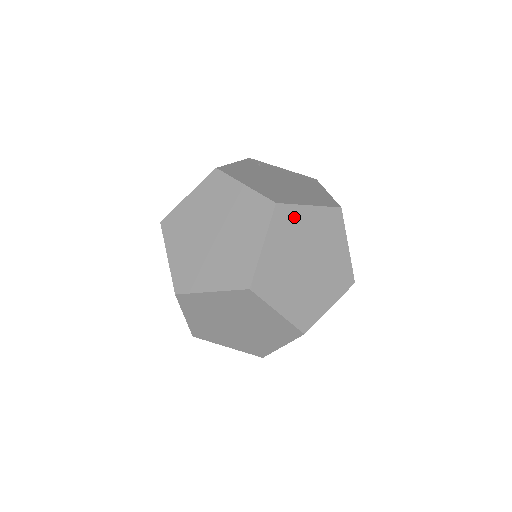
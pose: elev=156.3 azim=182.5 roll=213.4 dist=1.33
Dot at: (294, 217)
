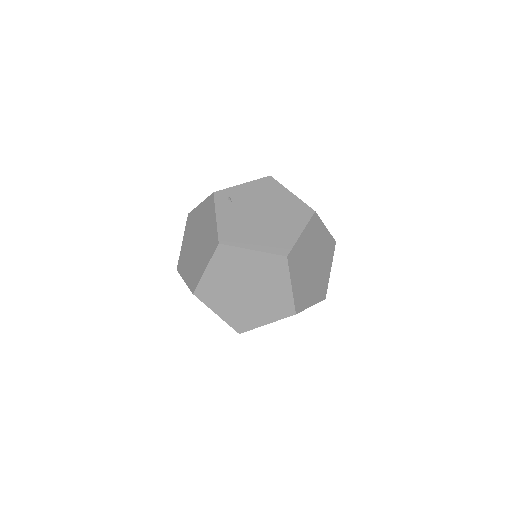
Dot at: (298, 251)
